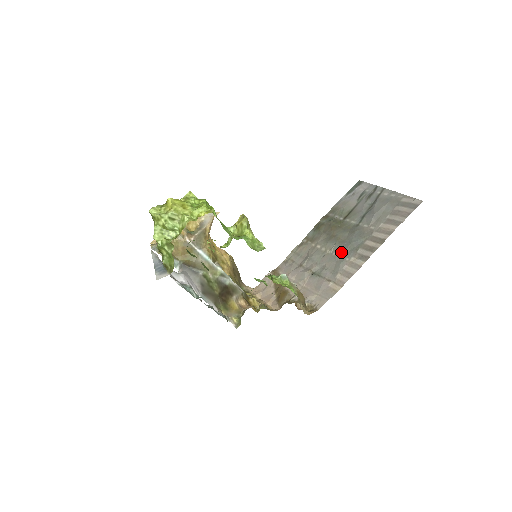
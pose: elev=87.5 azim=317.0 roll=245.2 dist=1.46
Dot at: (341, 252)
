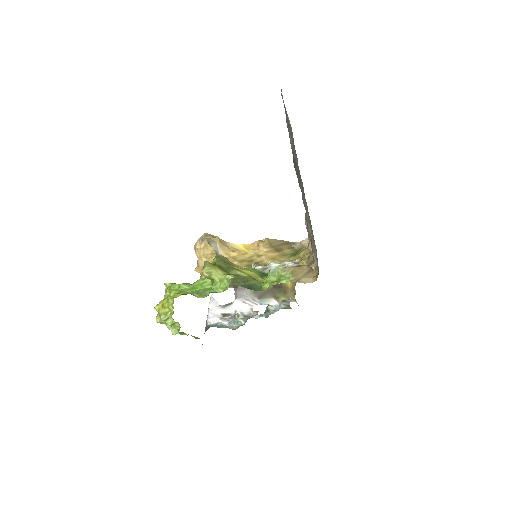
Dot at: occluded
